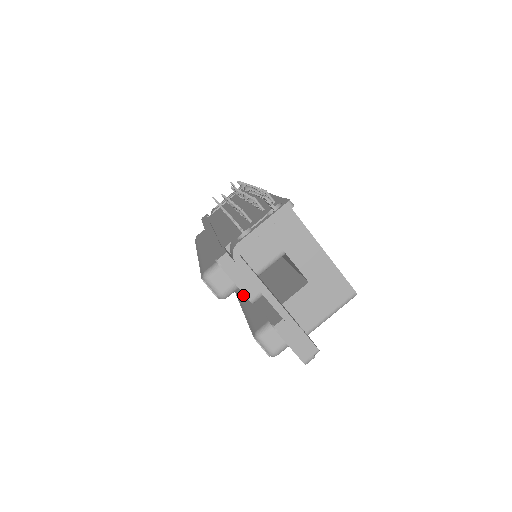
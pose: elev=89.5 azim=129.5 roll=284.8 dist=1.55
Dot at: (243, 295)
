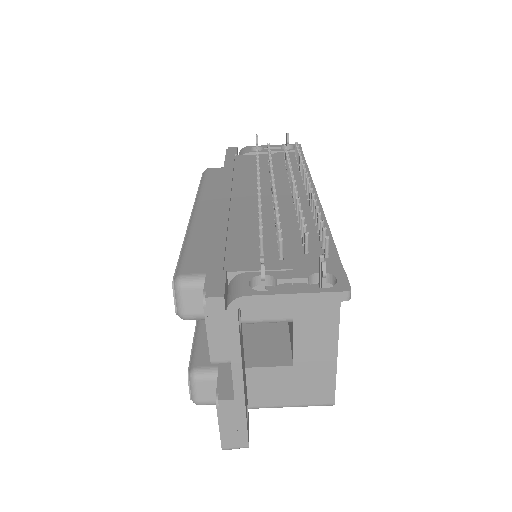
Dot at: occluded
